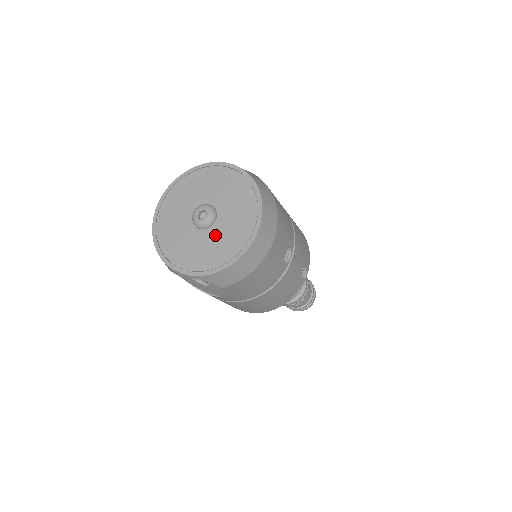
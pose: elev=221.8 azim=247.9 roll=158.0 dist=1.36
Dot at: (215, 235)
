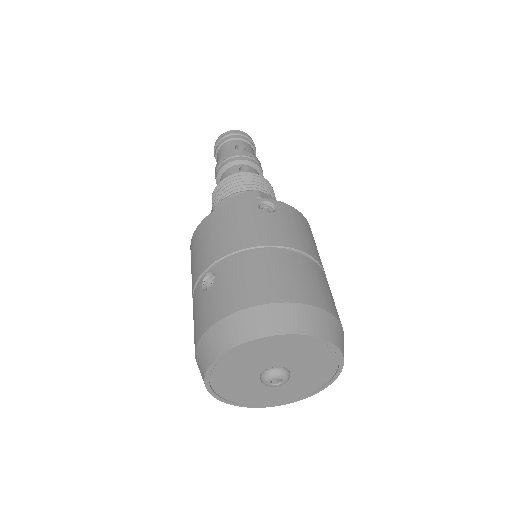
Dot at: (278, 388)
